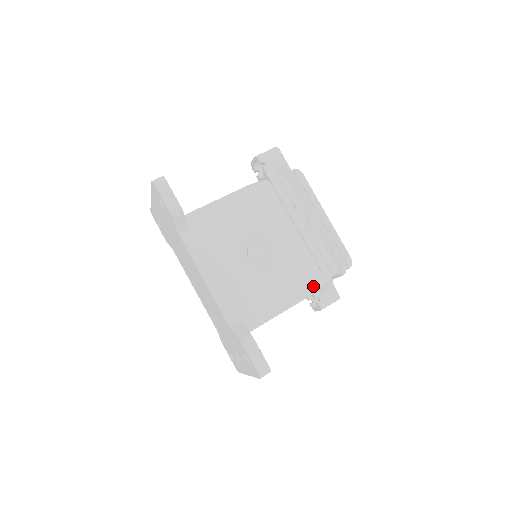
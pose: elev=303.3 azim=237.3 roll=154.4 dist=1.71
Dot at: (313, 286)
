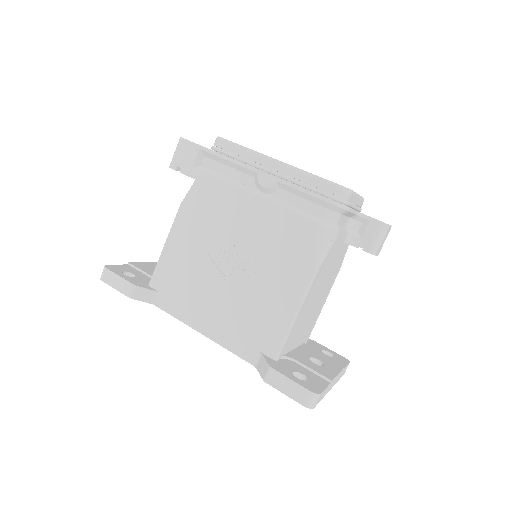
Dot at: (313, 257)
